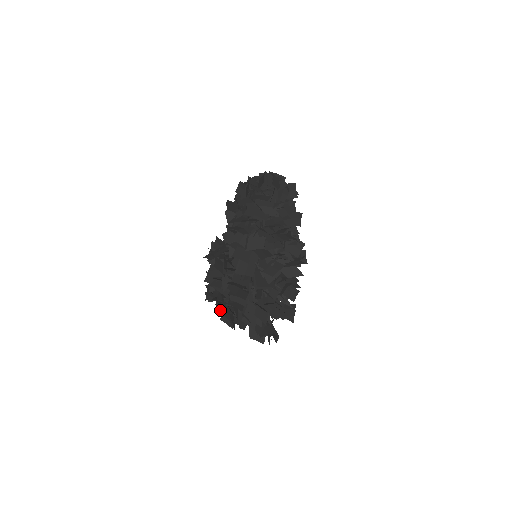
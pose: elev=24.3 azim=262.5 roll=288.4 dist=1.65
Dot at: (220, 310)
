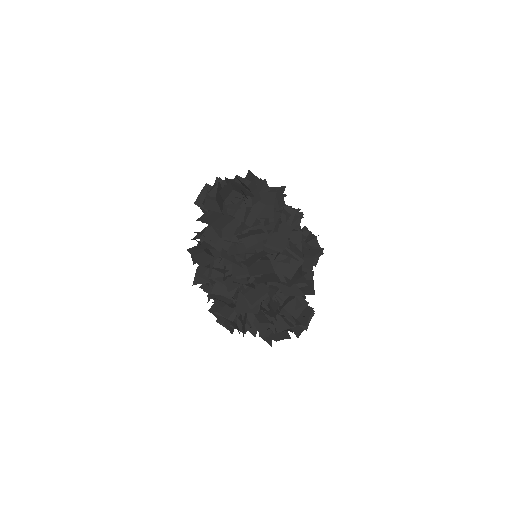
Dot at: occluded
